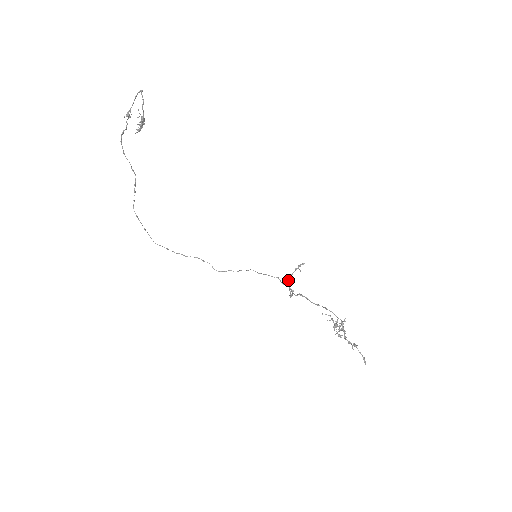
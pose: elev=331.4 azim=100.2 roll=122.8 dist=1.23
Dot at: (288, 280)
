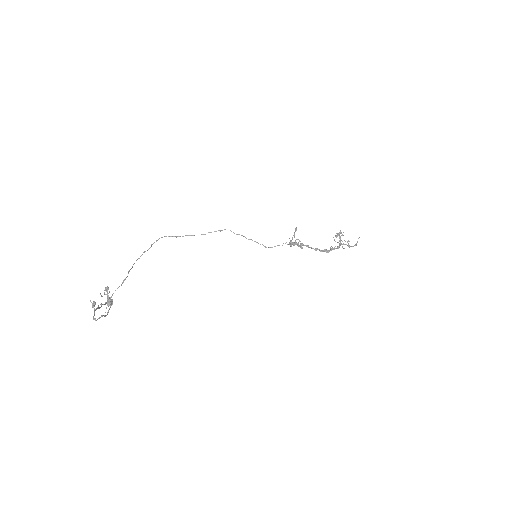
Dot at: occluded
